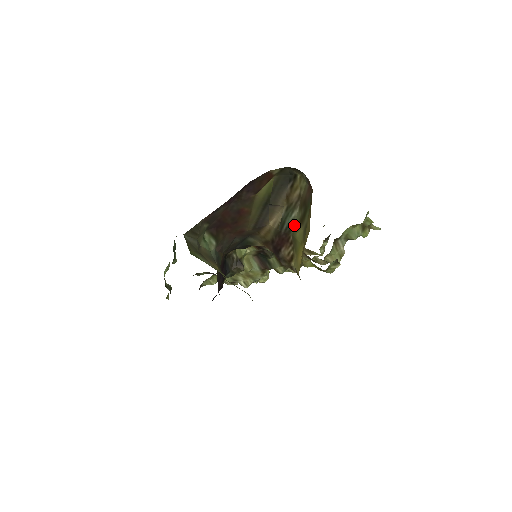
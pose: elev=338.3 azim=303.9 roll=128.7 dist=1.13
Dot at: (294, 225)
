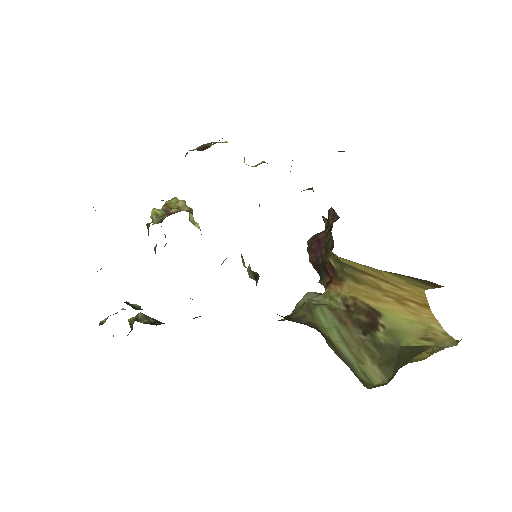
Dot at: occluded
